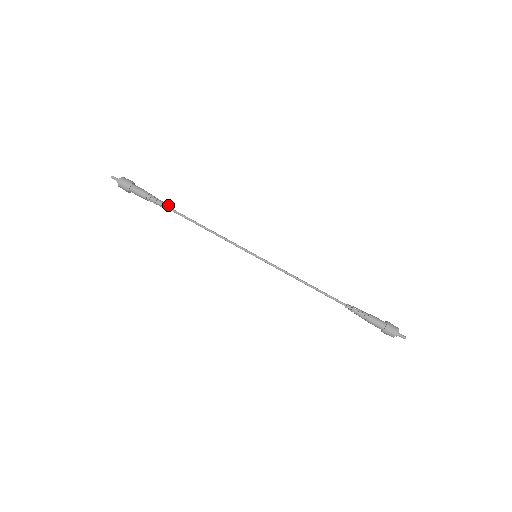
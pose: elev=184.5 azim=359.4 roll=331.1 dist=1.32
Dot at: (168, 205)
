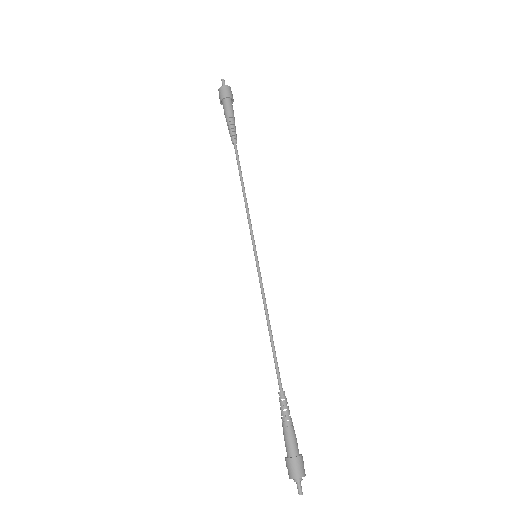
Dot at: (236, 141)
